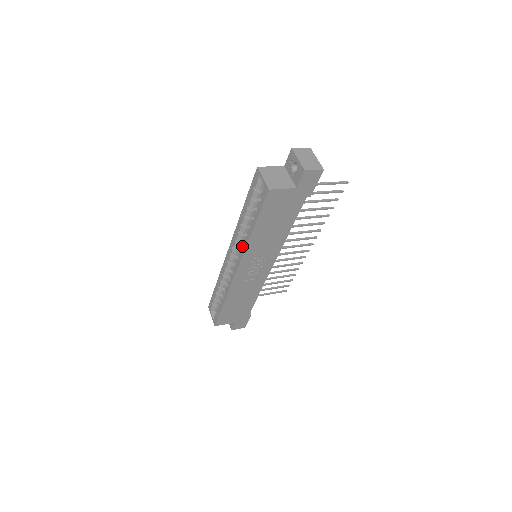
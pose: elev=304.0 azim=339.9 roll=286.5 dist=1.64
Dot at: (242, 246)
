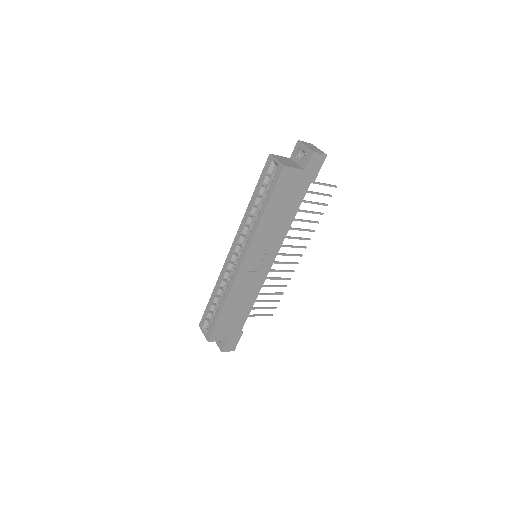
Dot at: (250, 234)
